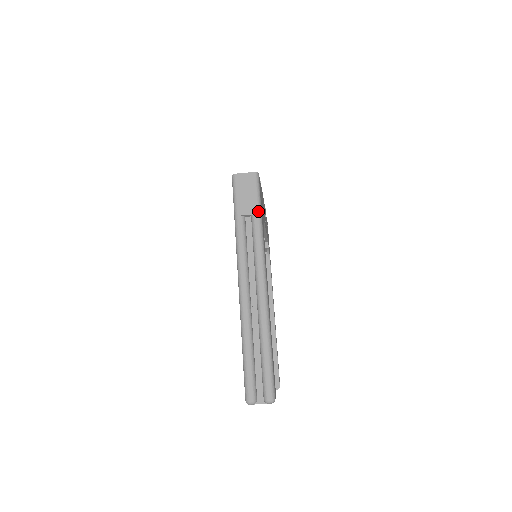
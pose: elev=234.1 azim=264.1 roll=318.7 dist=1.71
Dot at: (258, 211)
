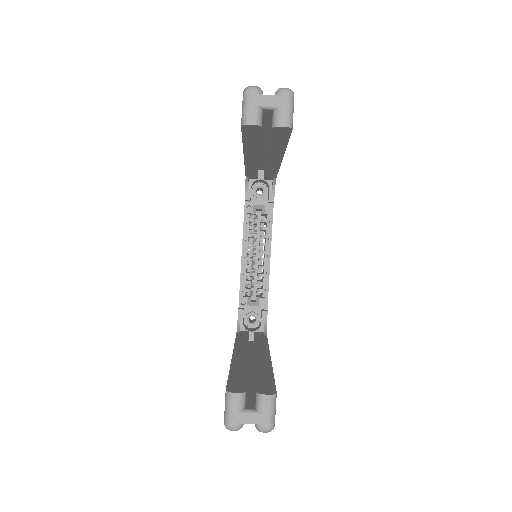
Dot at: occluded
